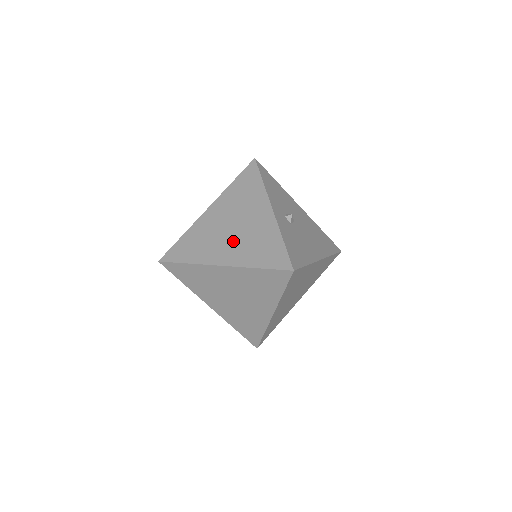
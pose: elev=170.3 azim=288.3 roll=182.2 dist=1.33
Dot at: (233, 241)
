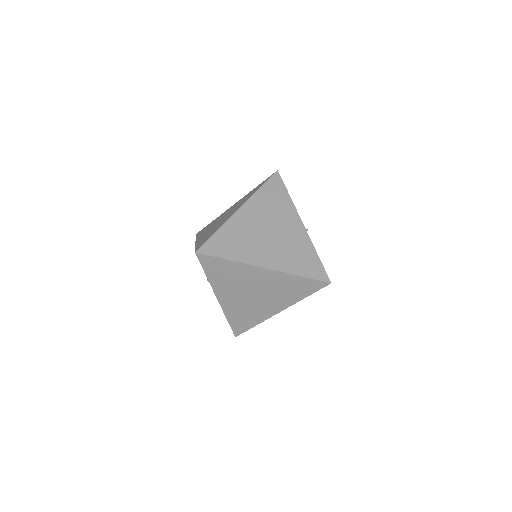
Dot at: (273, 247)
